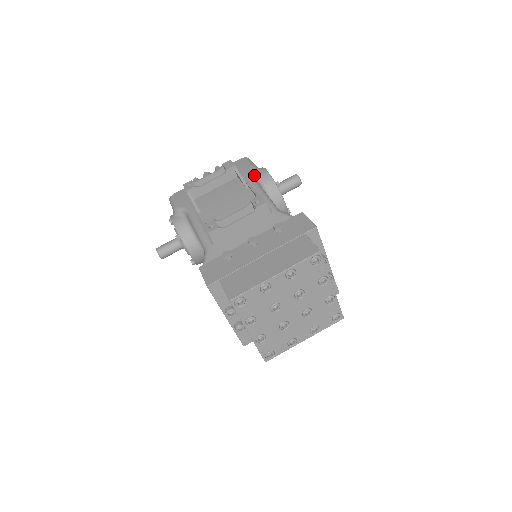
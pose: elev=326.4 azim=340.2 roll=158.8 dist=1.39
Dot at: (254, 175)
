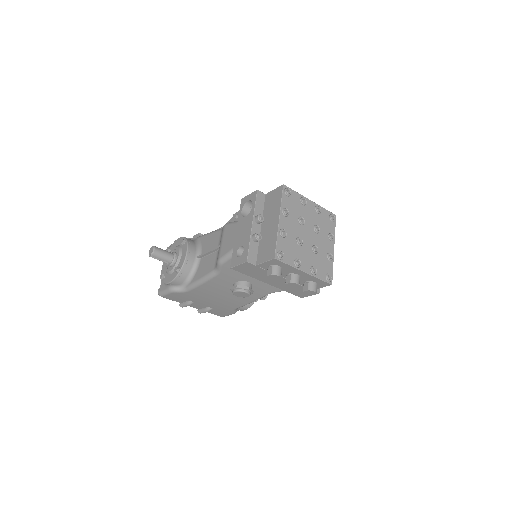
Dot at: occluded
